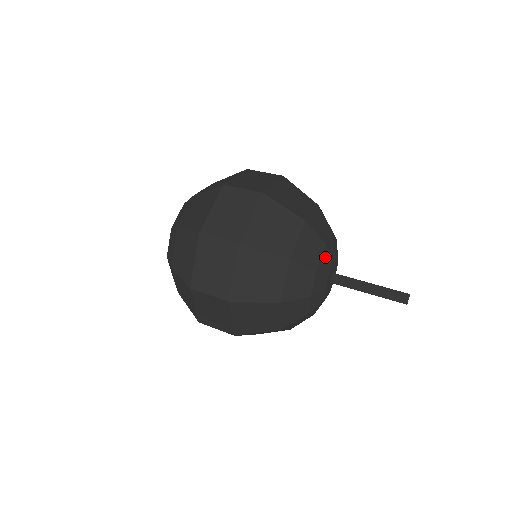
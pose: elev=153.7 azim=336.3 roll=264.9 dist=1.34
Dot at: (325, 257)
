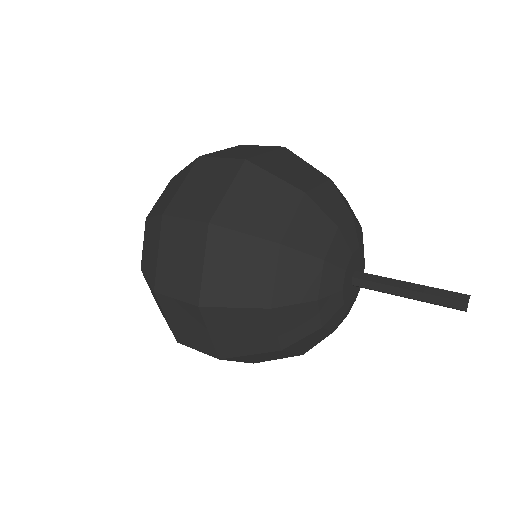
Dot at: (338, 245)
